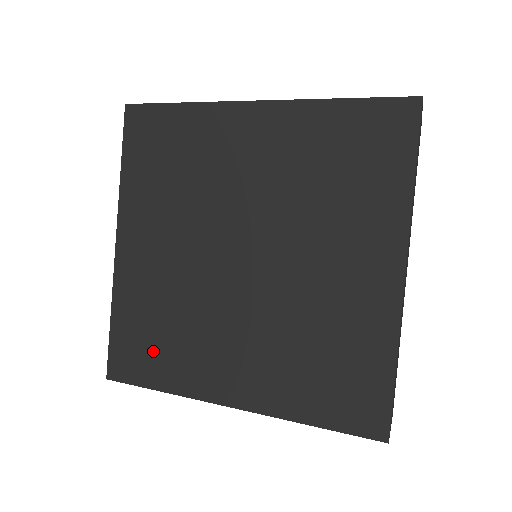
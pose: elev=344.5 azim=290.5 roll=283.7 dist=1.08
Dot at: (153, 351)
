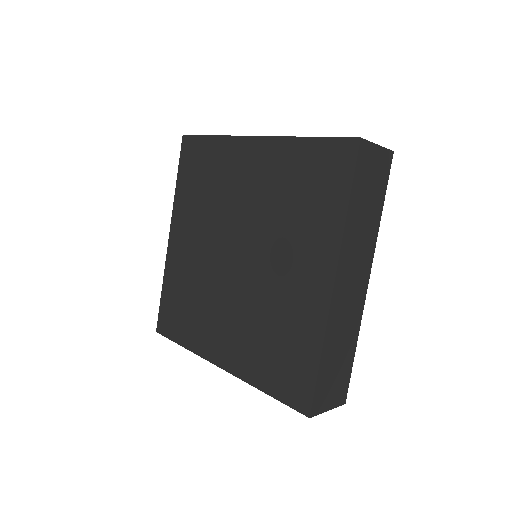
Dot at: (181, 317)
